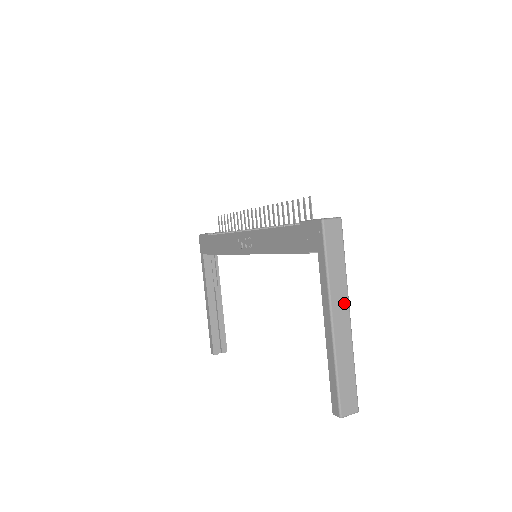
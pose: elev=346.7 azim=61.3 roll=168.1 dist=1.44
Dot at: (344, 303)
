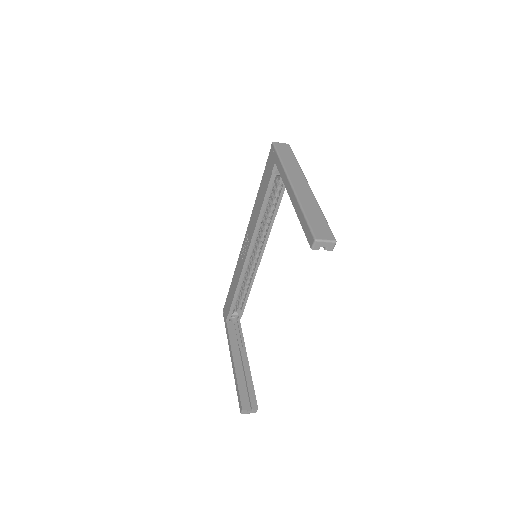
Dot at: (301, 179)
